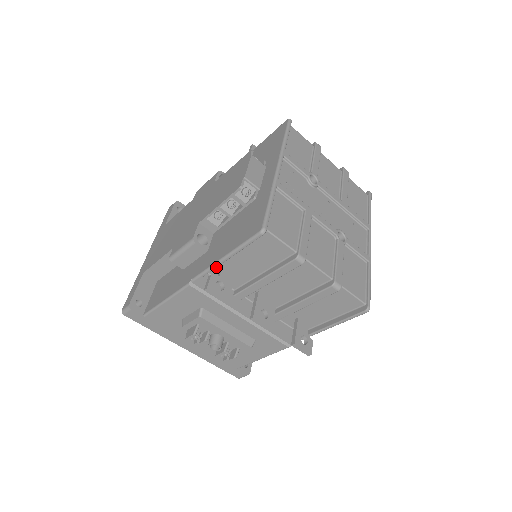
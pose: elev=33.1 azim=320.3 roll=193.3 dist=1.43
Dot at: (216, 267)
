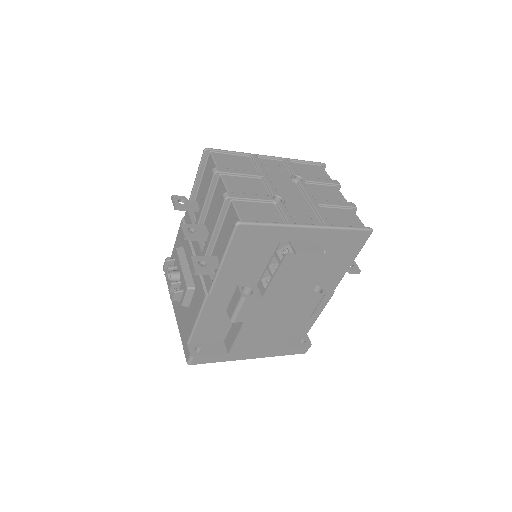
Dot at: (191, 196)
